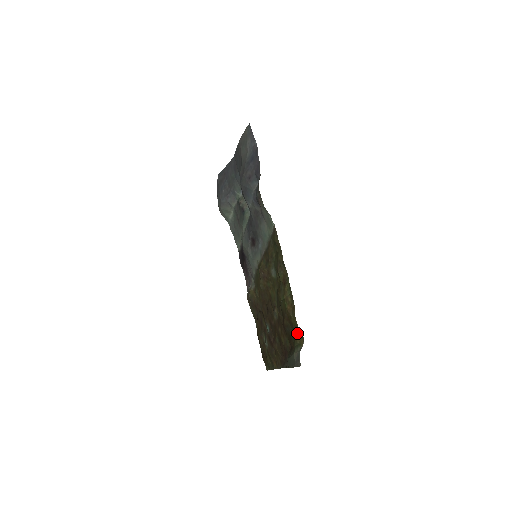
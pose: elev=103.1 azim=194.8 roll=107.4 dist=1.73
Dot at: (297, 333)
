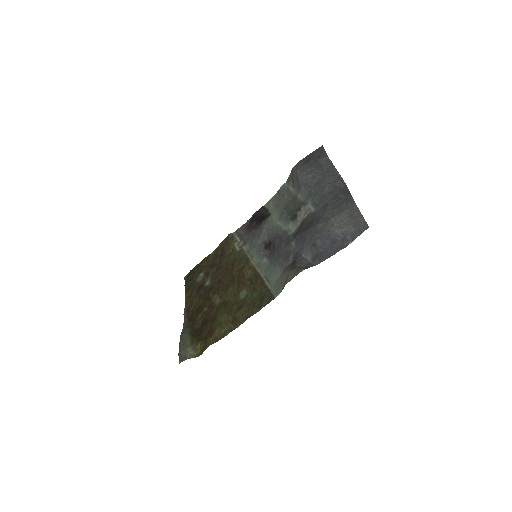
Dot at: (203, 344)
